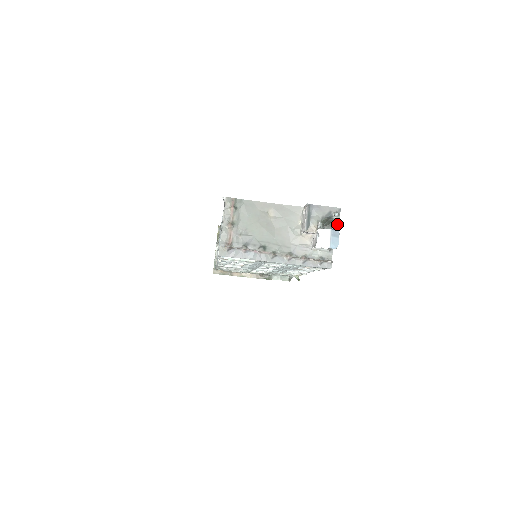
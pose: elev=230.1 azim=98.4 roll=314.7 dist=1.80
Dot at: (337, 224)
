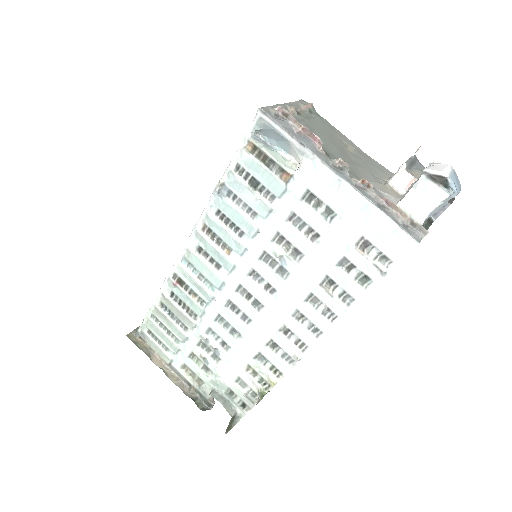
Dot at: occluded
